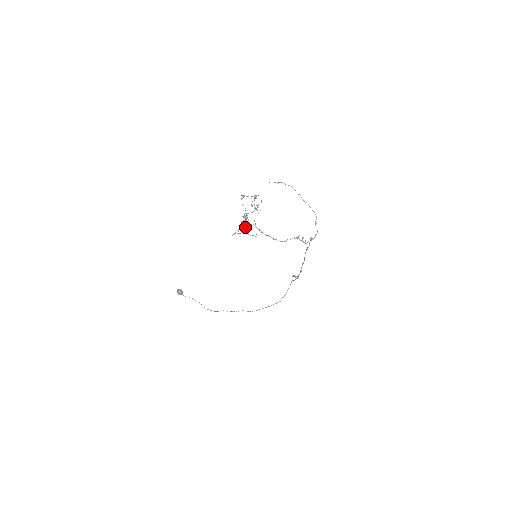
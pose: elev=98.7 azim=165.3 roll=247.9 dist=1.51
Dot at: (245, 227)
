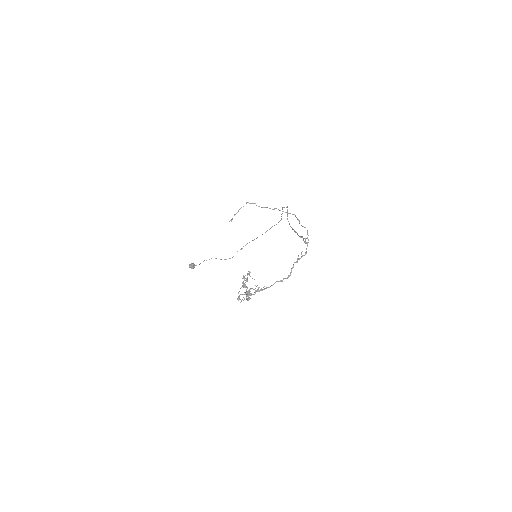
Dot at: occluded
